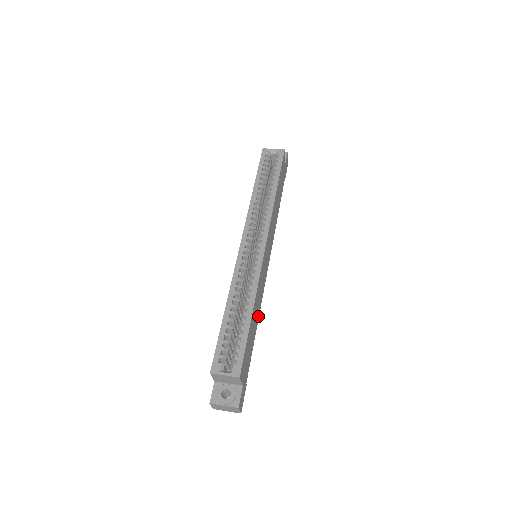
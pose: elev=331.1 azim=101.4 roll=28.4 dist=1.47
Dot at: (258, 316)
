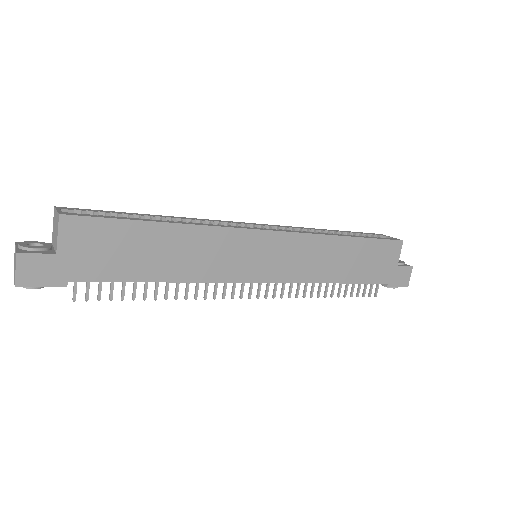
Dot at: (180, 277)
